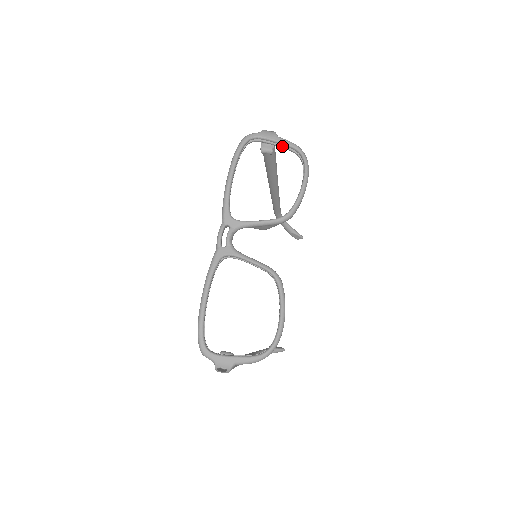
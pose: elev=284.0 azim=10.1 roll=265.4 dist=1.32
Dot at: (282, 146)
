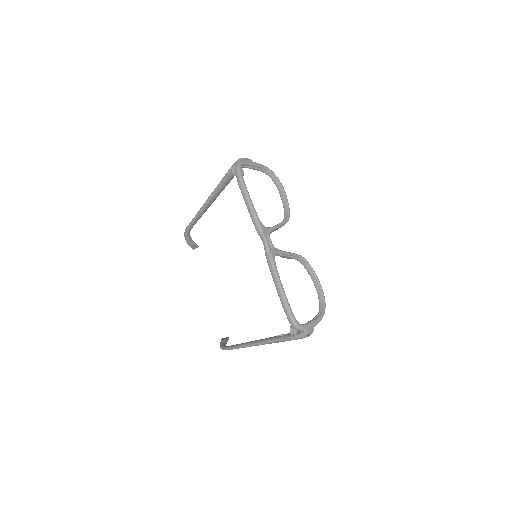
Dot at: (257, 169)
